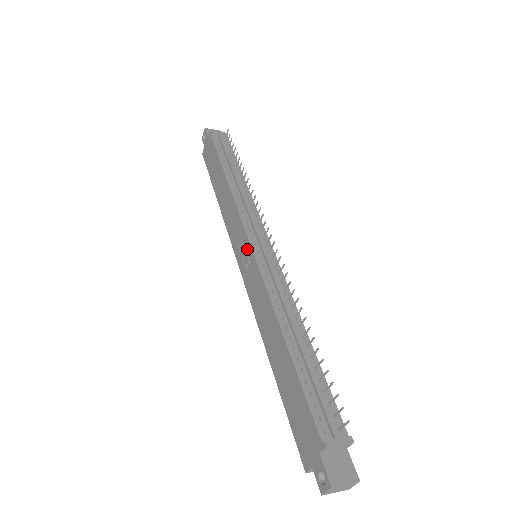
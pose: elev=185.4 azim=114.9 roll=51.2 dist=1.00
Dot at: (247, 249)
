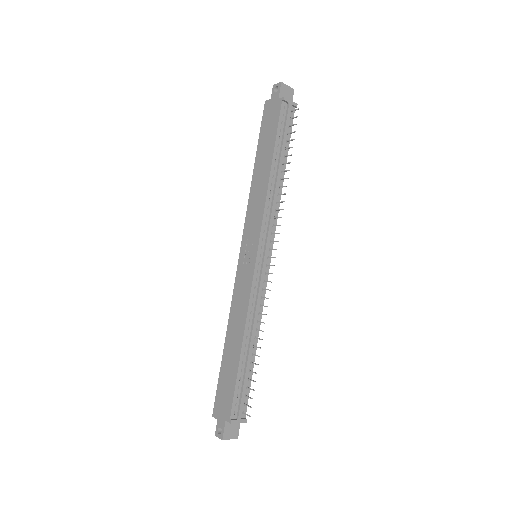
Dot at: (253, 254)
